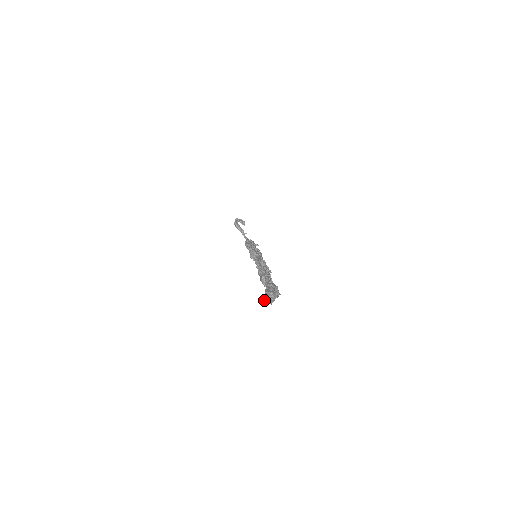
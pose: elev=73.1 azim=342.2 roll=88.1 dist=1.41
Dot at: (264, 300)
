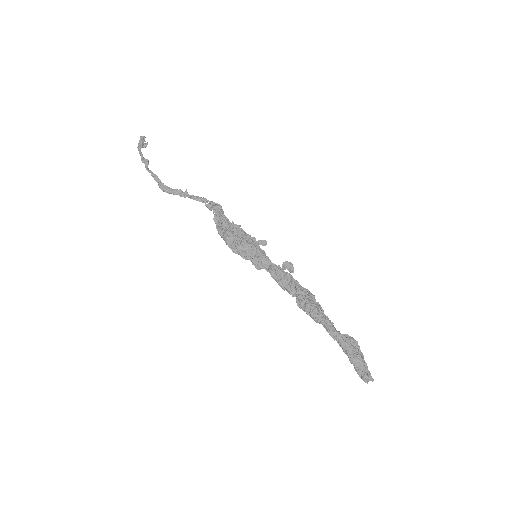
Dot at: occluded
